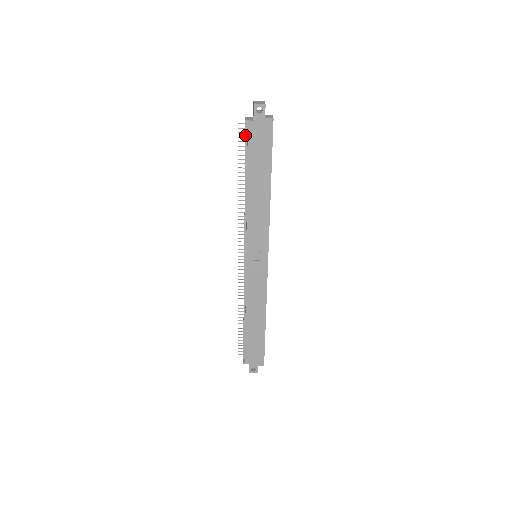
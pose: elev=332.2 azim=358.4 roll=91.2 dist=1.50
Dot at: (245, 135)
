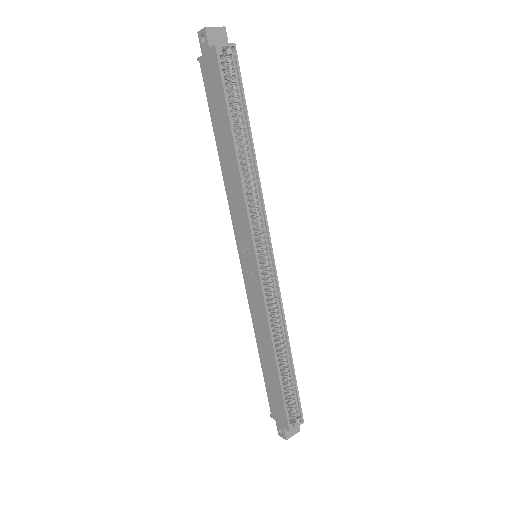
Dot at: occluded
